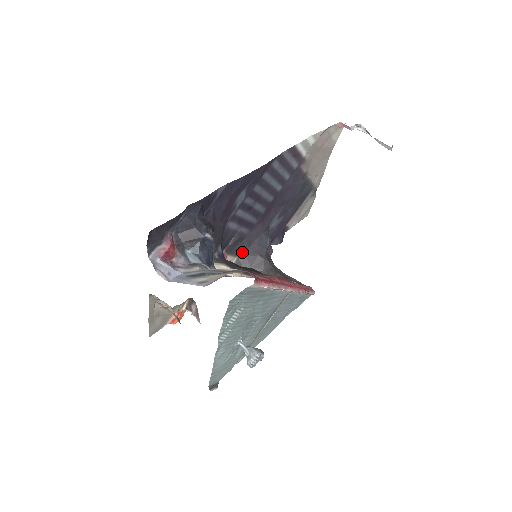
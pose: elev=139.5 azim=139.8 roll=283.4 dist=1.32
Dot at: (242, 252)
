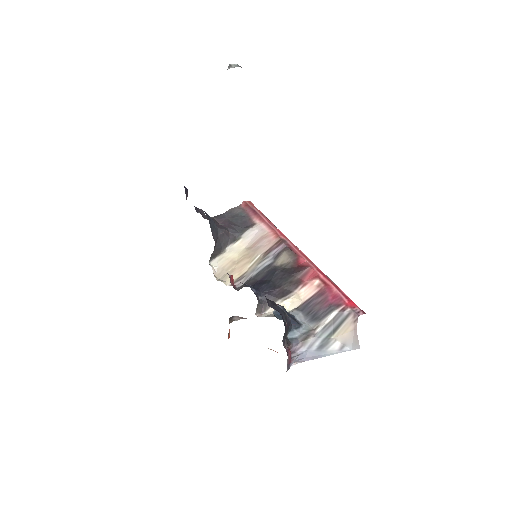
Dot at: (214, 250)
